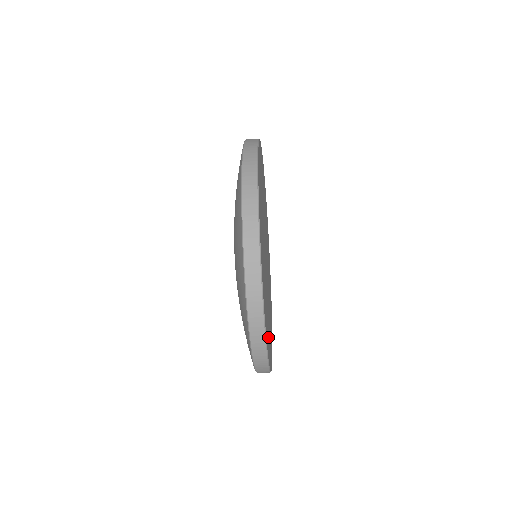
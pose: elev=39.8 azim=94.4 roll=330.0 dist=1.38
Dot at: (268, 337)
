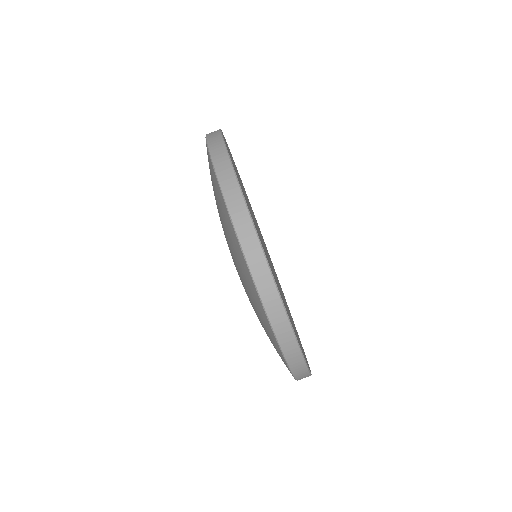
Dot at: occluded
